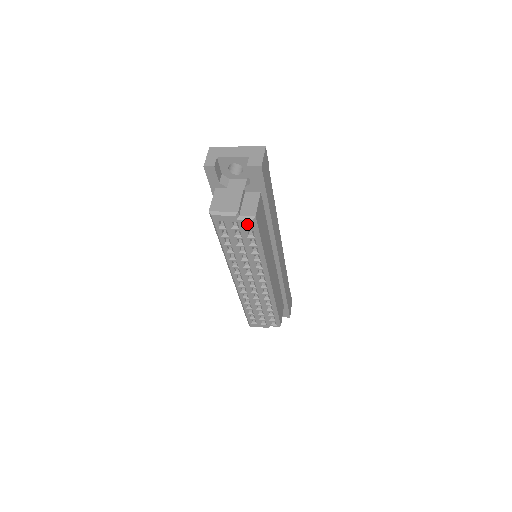
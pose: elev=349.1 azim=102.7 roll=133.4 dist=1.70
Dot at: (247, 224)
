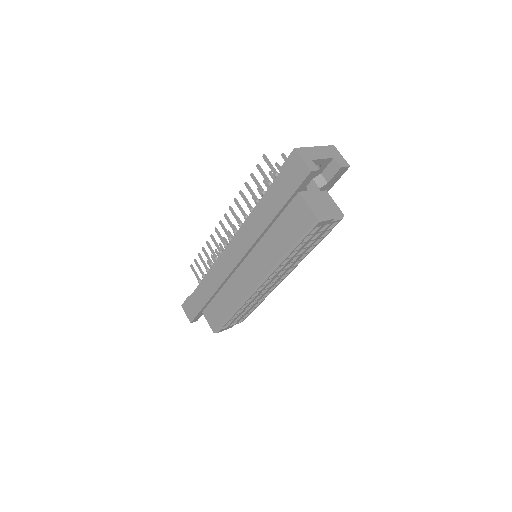
Dot at: occluded
